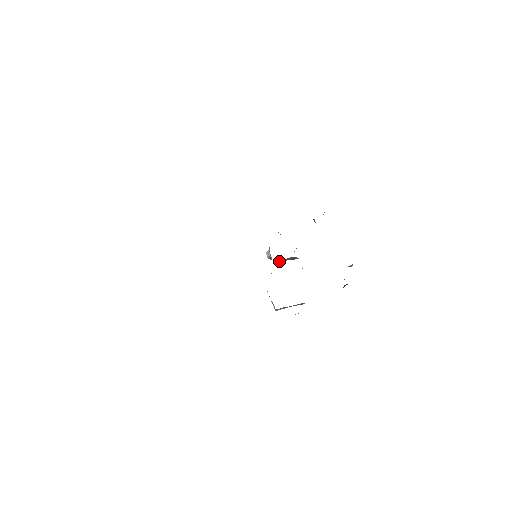
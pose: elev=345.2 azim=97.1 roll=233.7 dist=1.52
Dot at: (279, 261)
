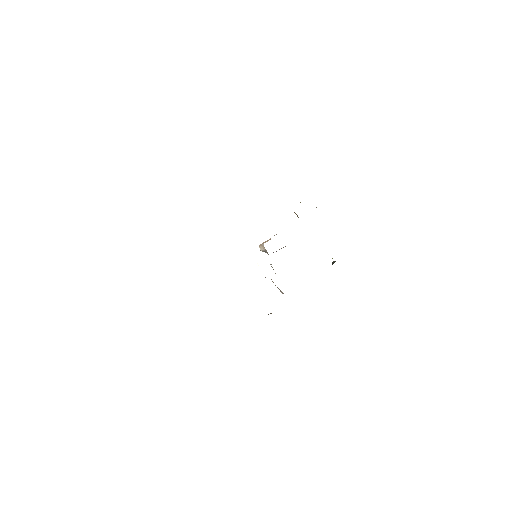
Dot at: occluded
